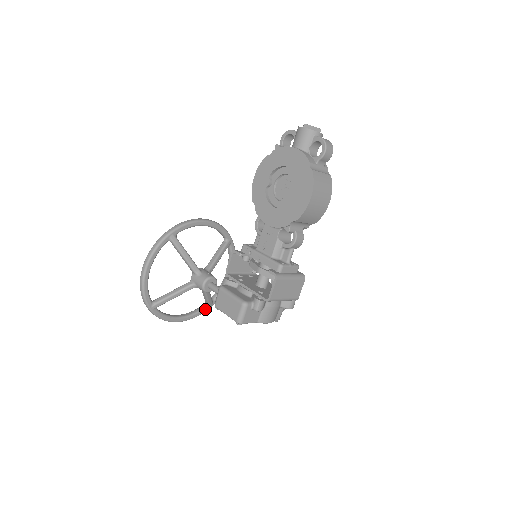
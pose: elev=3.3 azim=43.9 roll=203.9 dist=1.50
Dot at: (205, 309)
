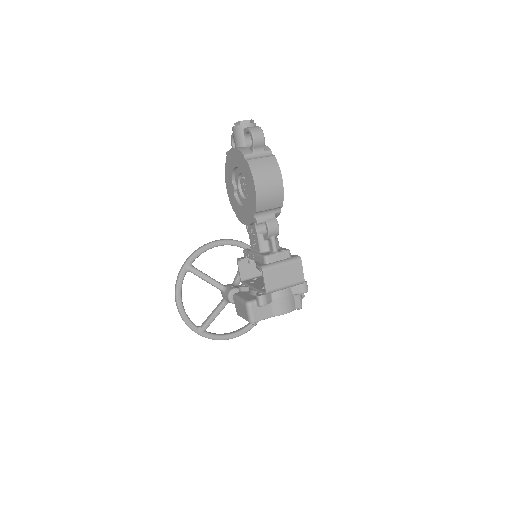
Dot at: occluded
